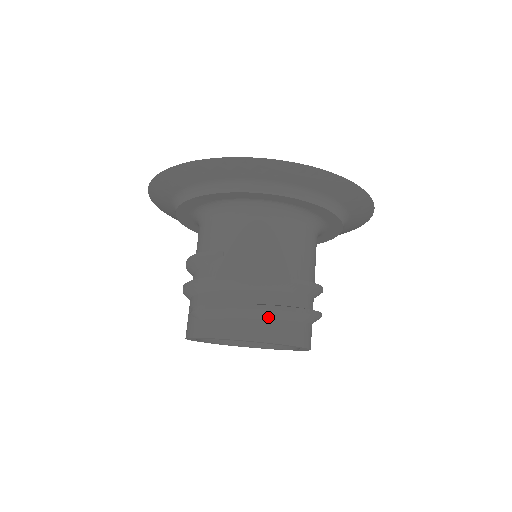
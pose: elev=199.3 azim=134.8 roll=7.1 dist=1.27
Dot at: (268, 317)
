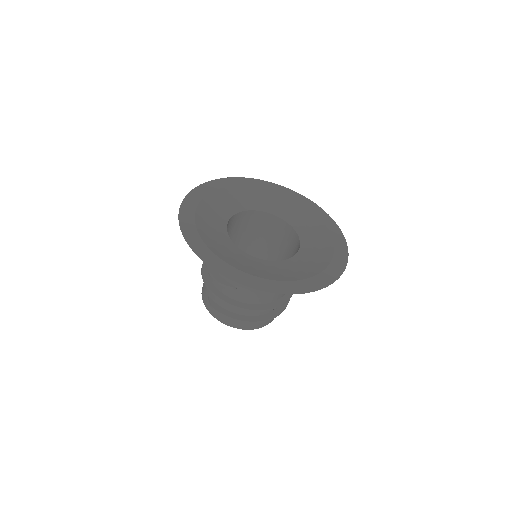
Dot at: occluded
